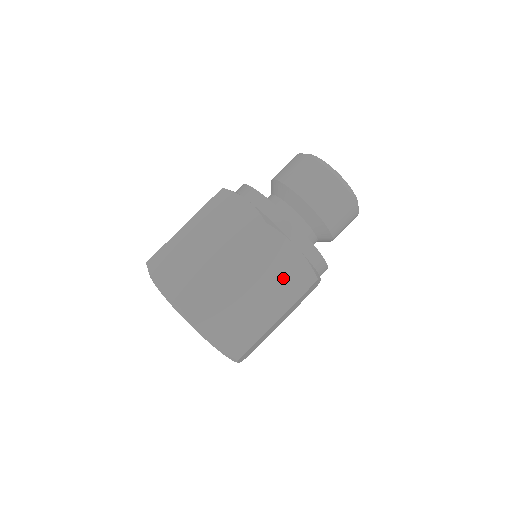
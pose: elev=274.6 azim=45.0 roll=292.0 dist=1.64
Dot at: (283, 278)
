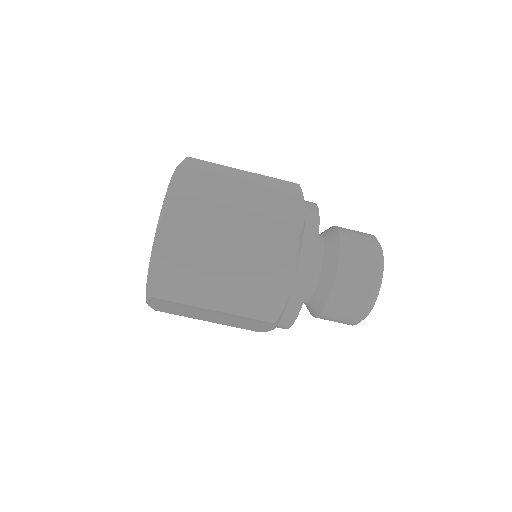
Dot at: (241, 325)
